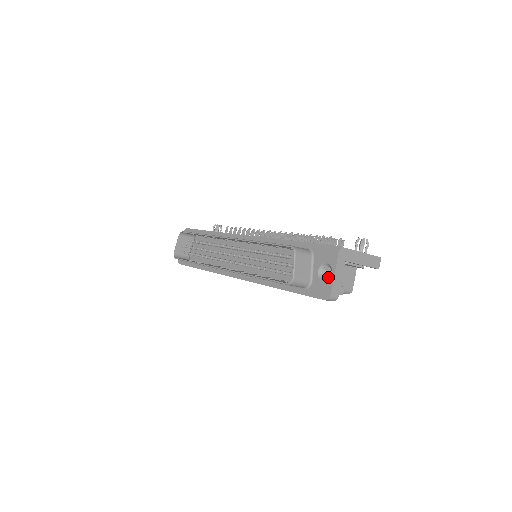
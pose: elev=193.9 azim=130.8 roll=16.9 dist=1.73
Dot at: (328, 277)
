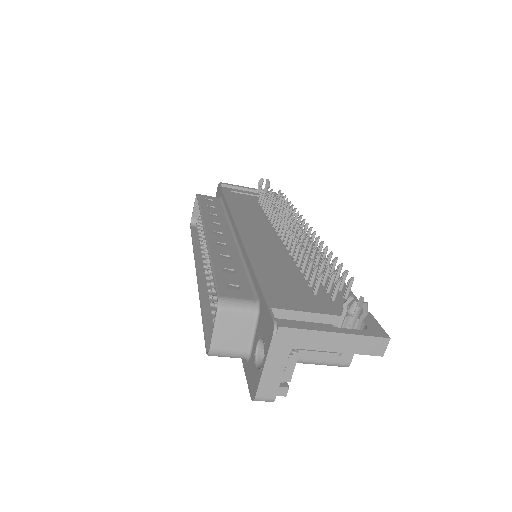
Dot at: occluded
